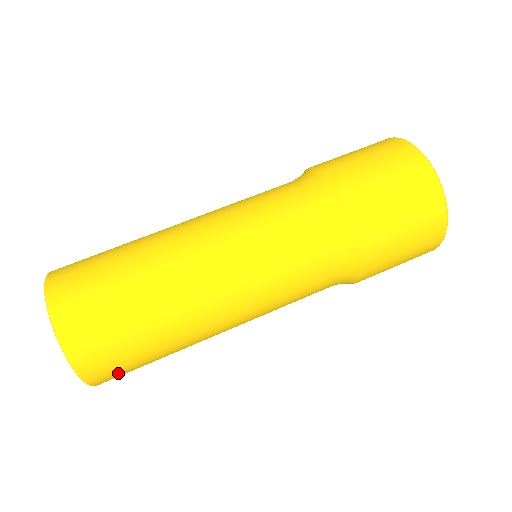
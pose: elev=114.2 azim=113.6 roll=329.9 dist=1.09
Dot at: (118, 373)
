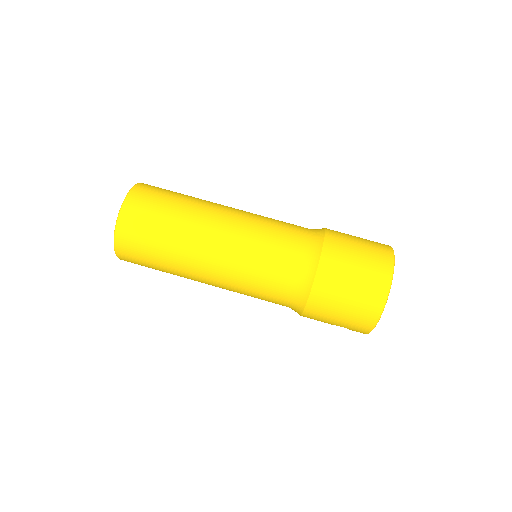
Dot at: (133, 241)
